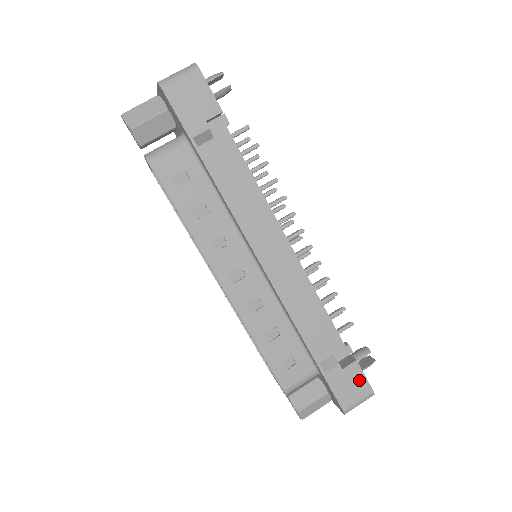
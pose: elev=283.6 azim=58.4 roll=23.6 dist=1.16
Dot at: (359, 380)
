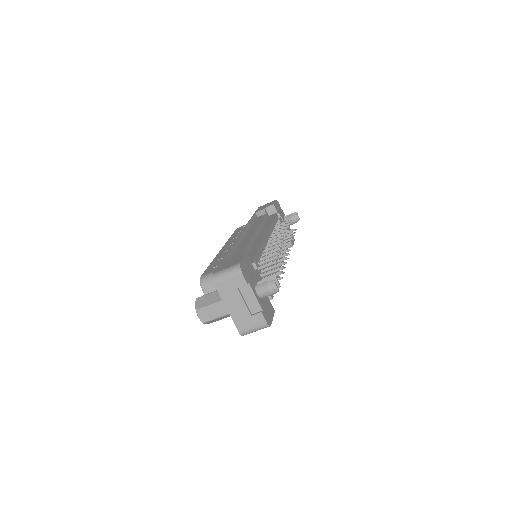
Dot at: occluded
